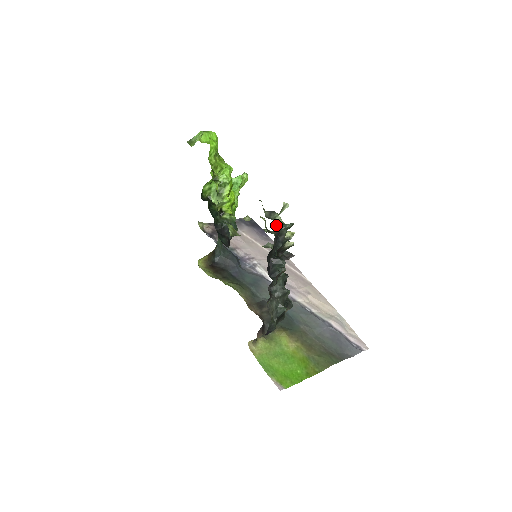
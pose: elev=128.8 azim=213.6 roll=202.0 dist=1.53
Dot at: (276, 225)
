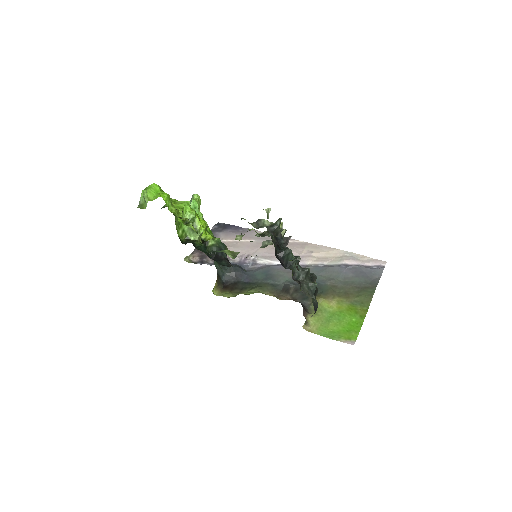
Dot at: (269, 230)
